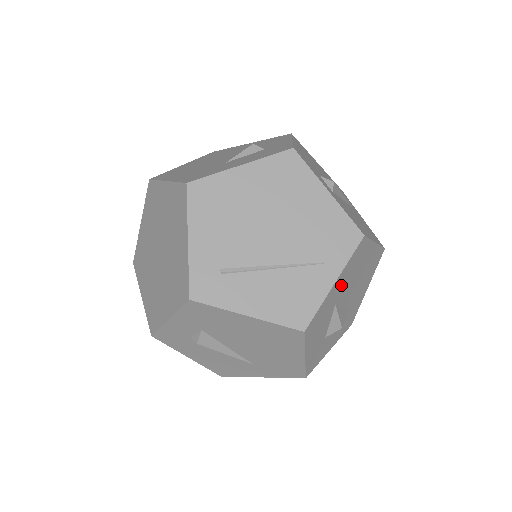
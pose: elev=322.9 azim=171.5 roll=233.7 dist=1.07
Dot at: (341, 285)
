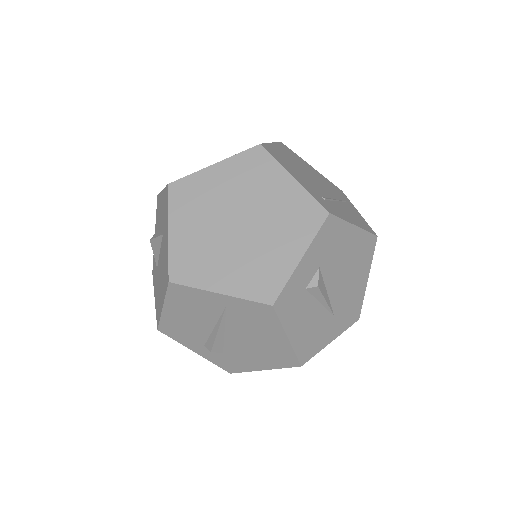
Dot at: occluded
